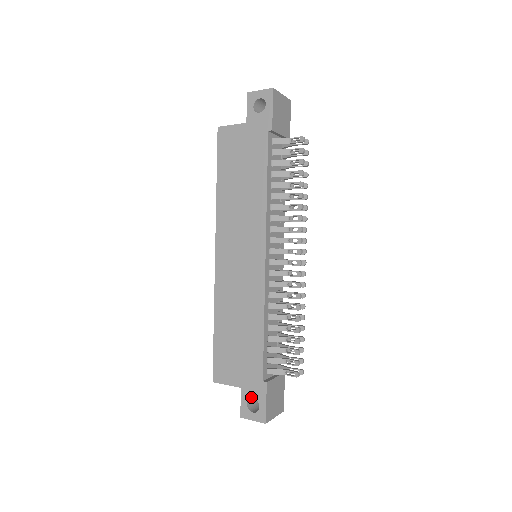
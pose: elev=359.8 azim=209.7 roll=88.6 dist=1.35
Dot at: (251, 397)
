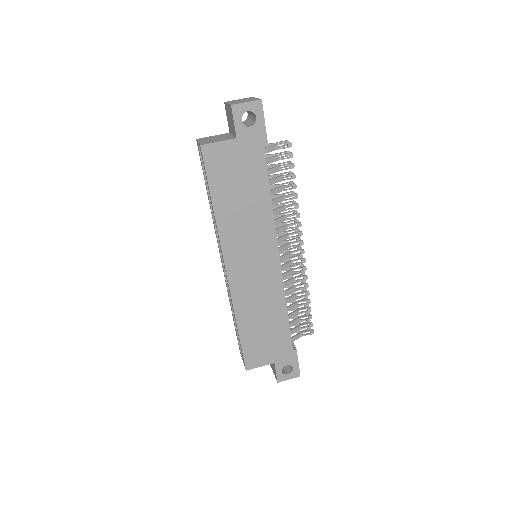
Dot at: (285, 365)
